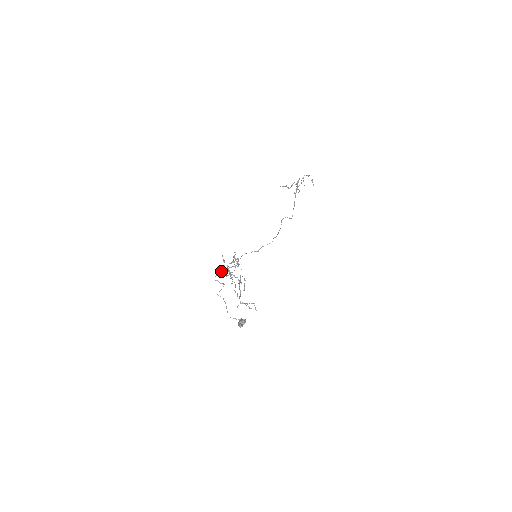
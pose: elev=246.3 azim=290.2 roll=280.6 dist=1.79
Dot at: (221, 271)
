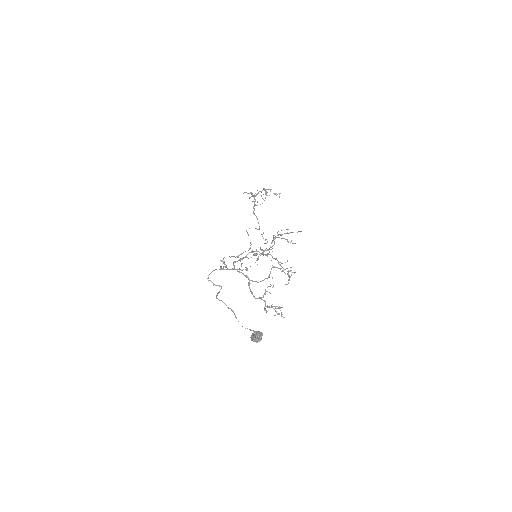
Dot at: (216, 269)
